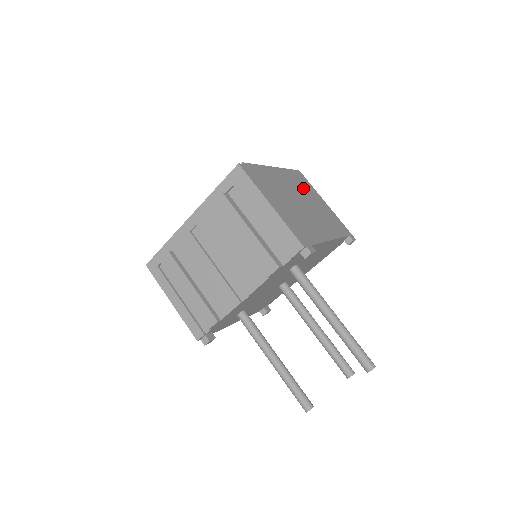
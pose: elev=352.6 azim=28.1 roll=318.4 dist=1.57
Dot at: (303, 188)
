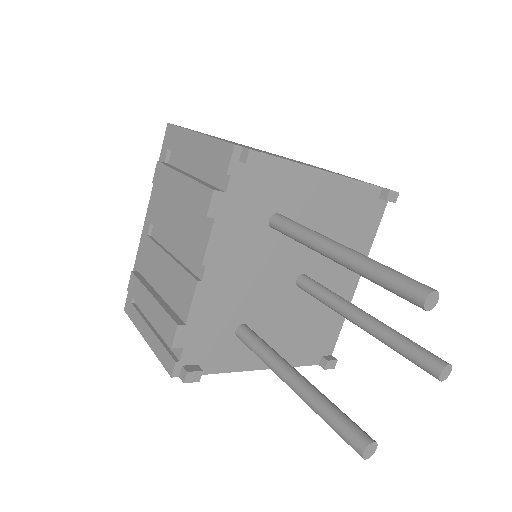
Dot at: (301, 162)
